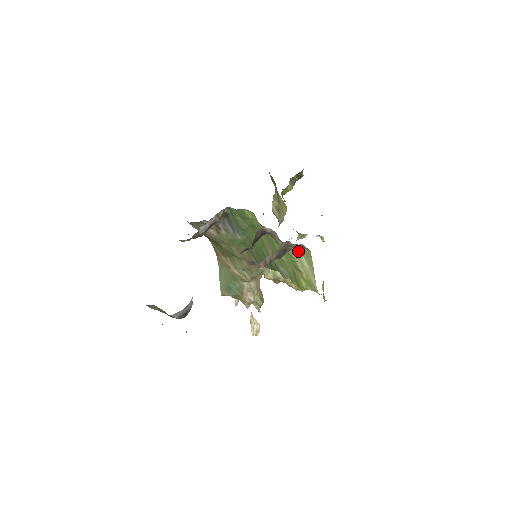
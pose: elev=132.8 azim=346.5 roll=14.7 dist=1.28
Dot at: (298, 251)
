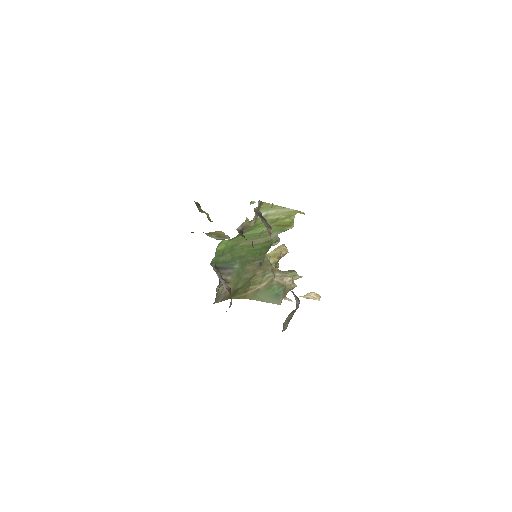
Dot at: (262, 213)
